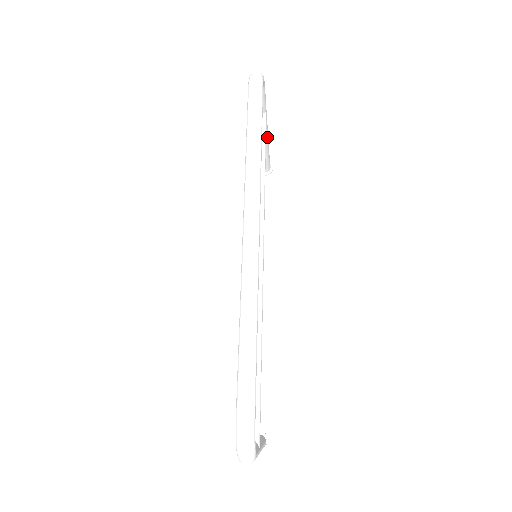
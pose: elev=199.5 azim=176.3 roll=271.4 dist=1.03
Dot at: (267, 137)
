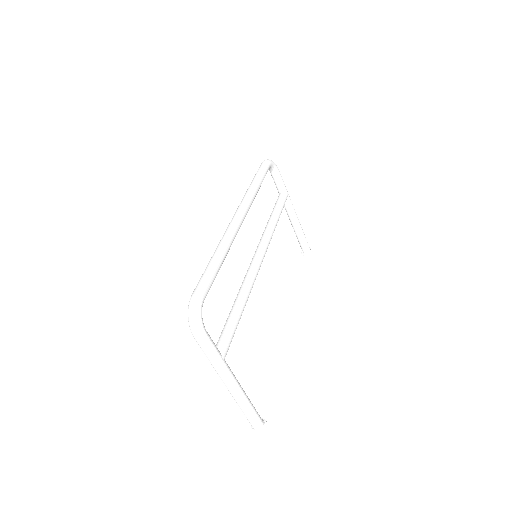
Dot at: (296, 217)
